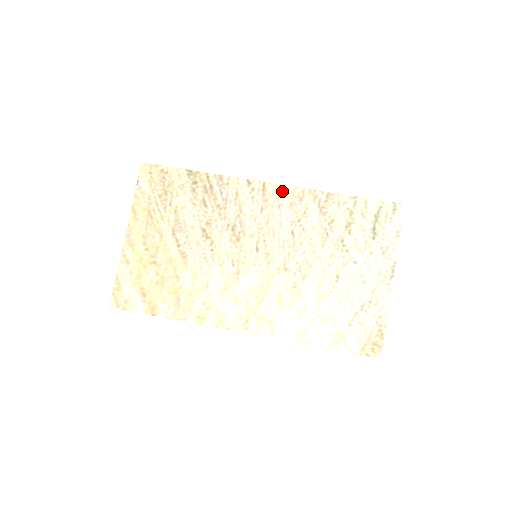
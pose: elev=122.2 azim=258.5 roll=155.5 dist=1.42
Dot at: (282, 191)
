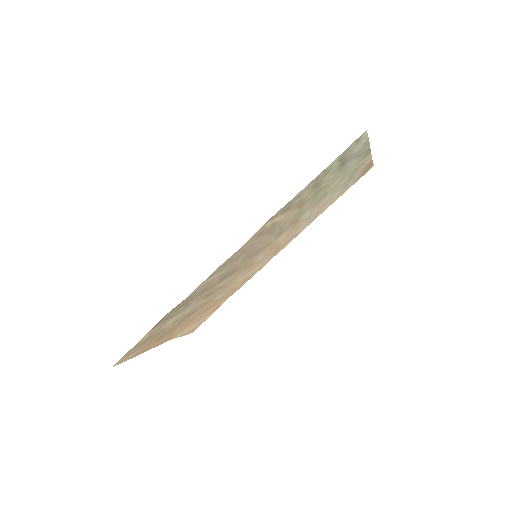
Dot at: (243, 248)
